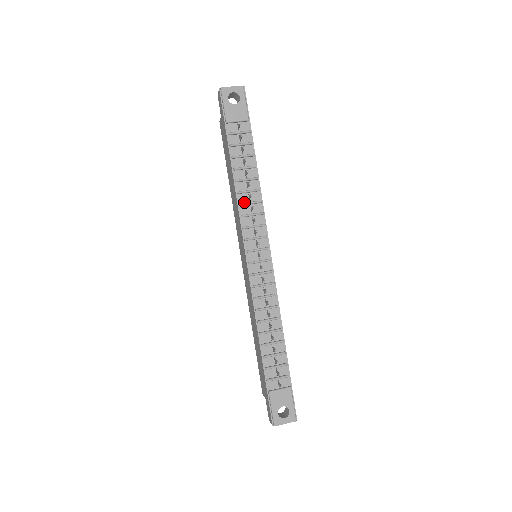
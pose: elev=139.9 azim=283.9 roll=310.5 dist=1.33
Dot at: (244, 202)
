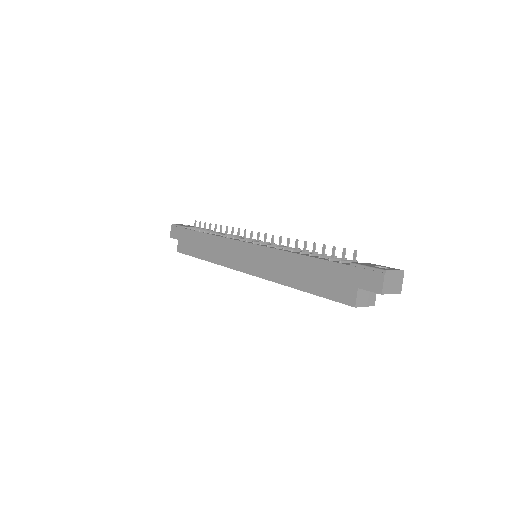
Dot at: (224, 236)
